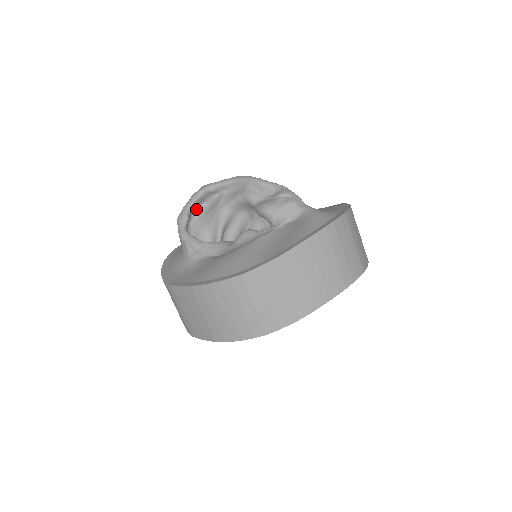
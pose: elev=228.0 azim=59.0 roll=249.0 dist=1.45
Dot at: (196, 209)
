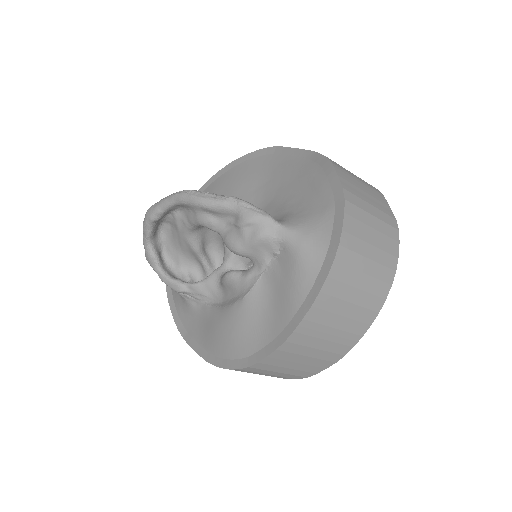
Dot at: (158, 234)
